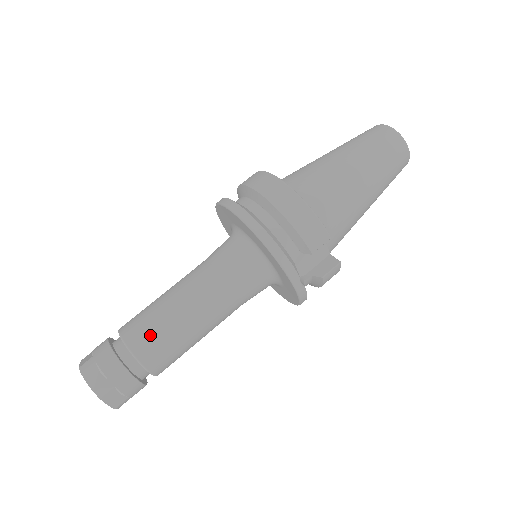
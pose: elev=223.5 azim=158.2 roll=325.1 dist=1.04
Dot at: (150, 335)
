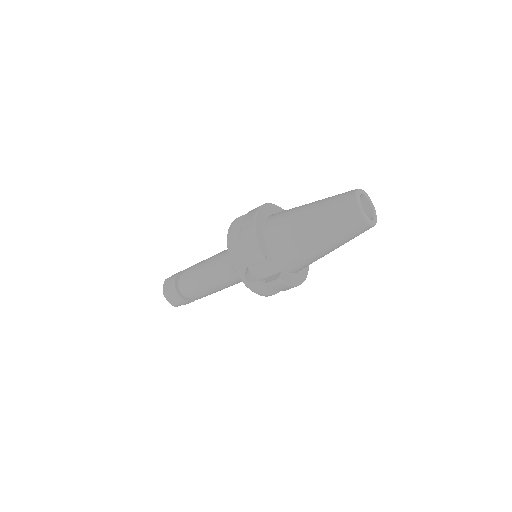
Dot at: (188, 277)
